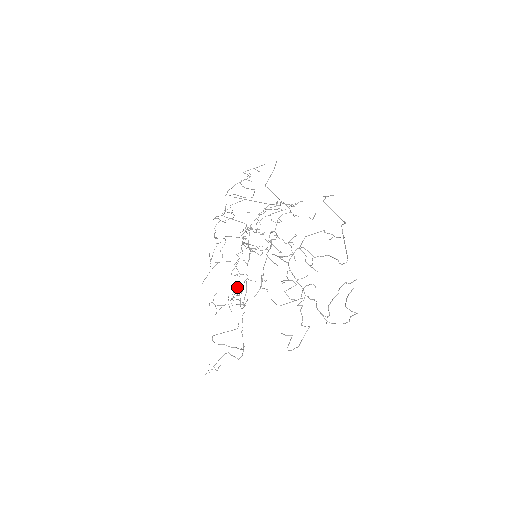
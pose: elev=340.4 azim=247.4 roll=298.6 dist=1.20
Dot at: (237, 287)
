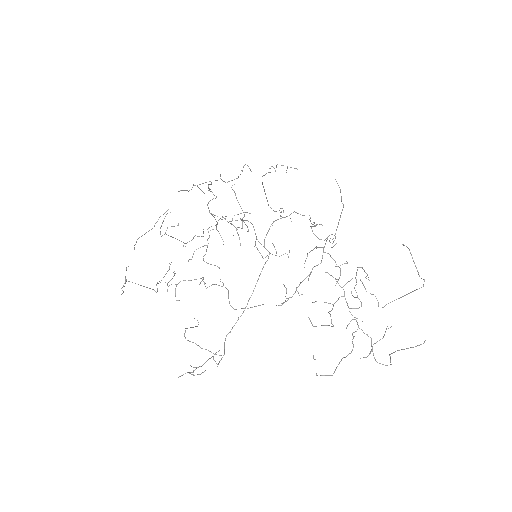
Dot at: occluded
